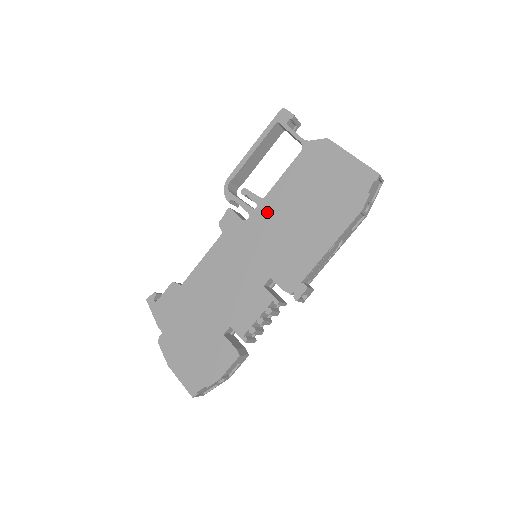
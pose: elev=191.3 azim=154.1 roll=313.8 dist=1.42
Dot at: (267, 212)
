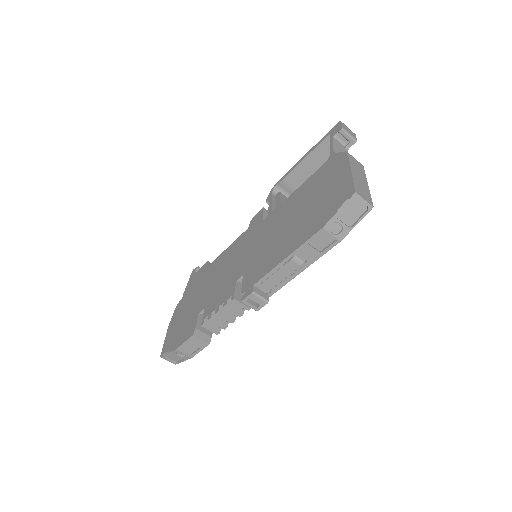
Dot at: (276, 216)
